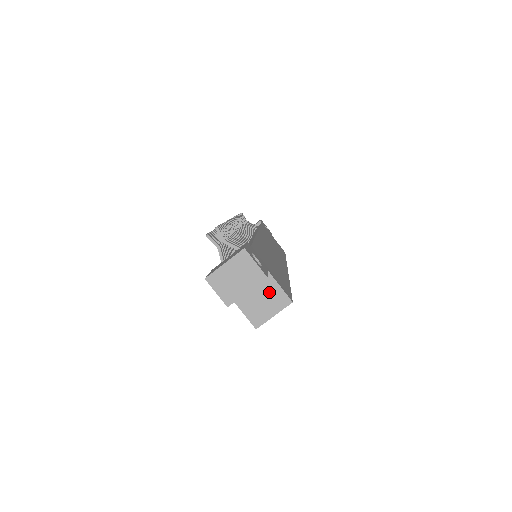
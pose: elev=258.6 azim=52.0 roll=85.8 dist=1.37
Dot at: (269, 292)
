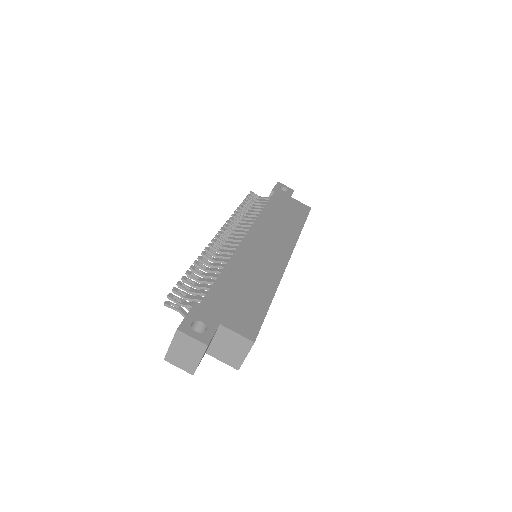
Dot at: (231, 340)
